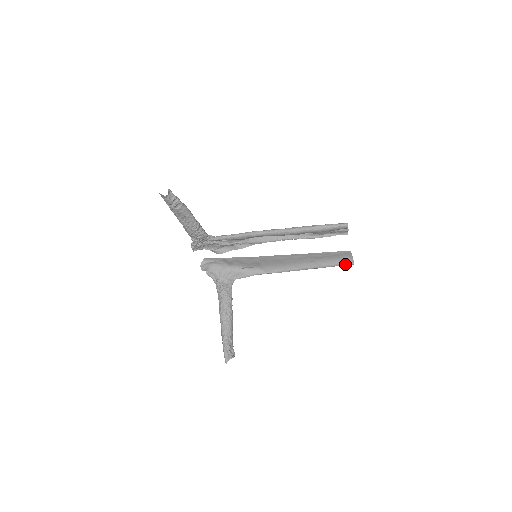
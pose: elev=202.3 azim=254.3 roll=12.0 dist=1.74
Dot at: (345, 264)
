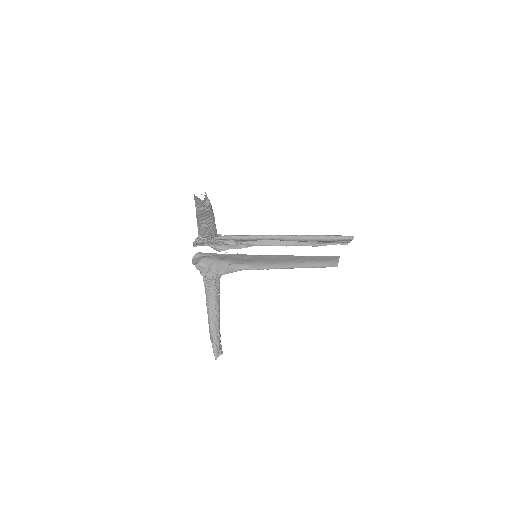
Dot at: (330, 266)
